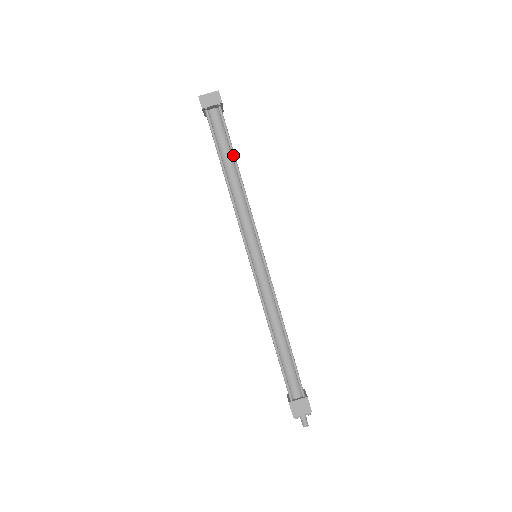
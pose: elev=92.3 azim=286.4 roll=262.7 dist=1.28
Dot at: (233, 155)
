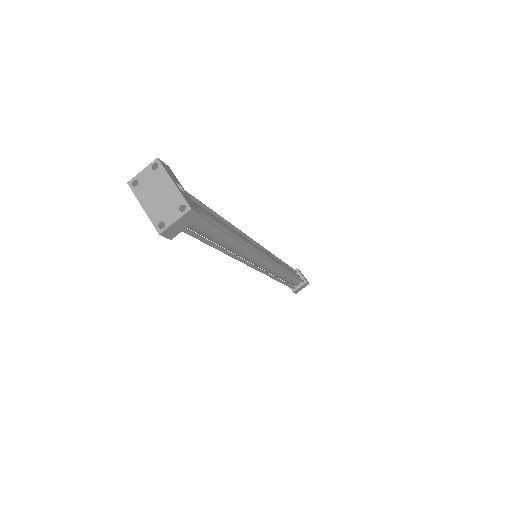
Dot at: (222, 229)
